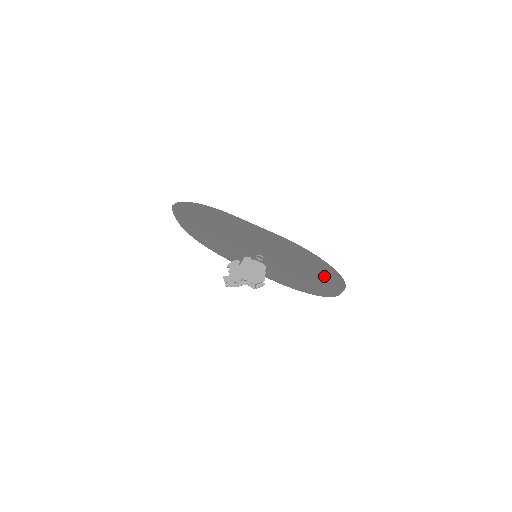
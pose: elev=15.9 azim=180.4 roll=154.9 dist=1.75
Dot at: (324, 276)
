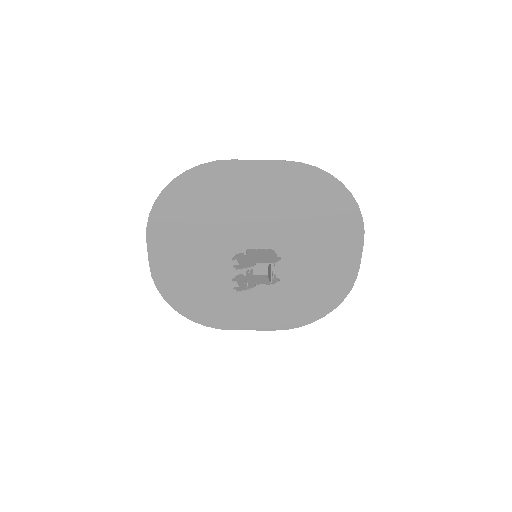
Dot at: (338, 229)
